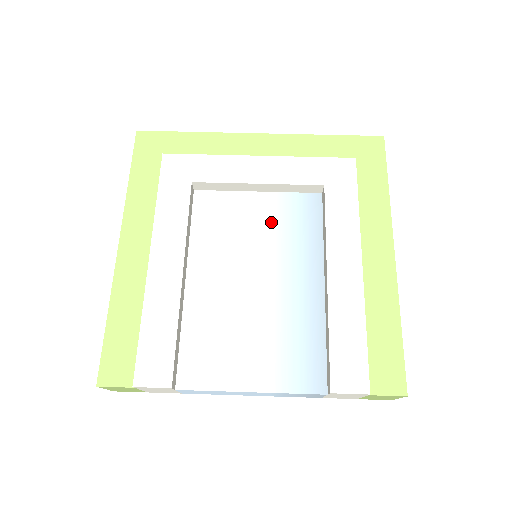
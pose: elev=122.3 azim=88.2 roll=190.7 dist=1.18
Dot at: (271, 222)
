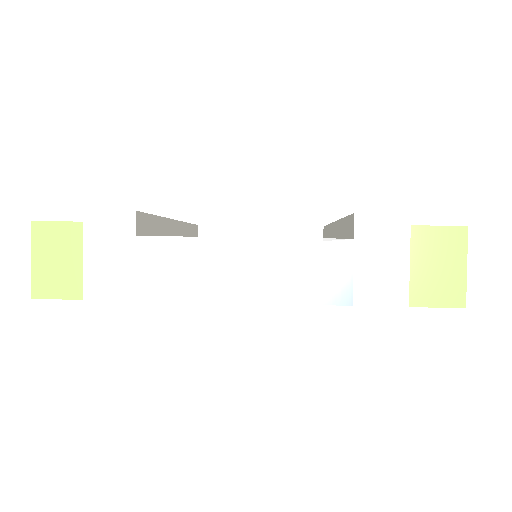
Dot at: occluded
